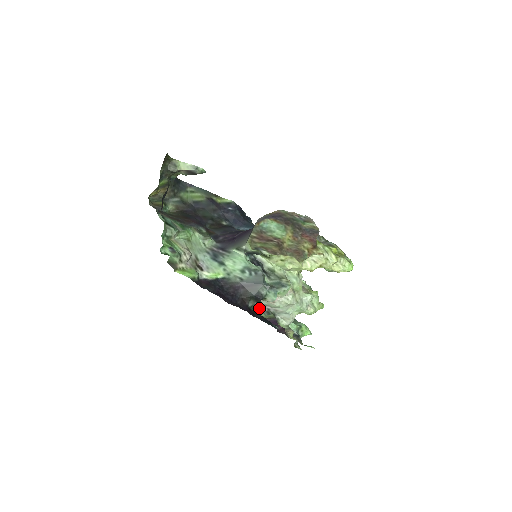
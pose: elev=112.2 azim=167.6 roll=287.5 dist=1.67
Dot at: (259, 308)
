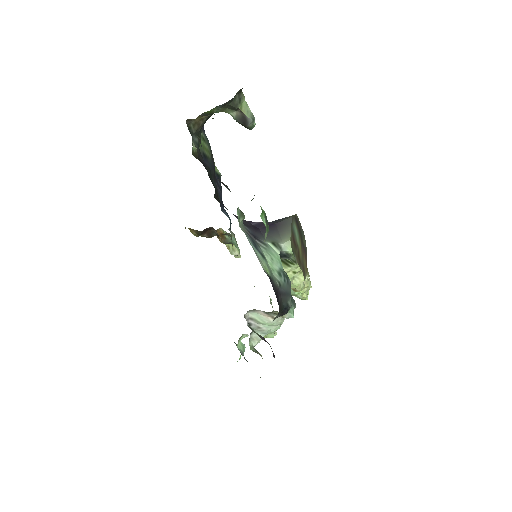
Dot at: (247, 321)
